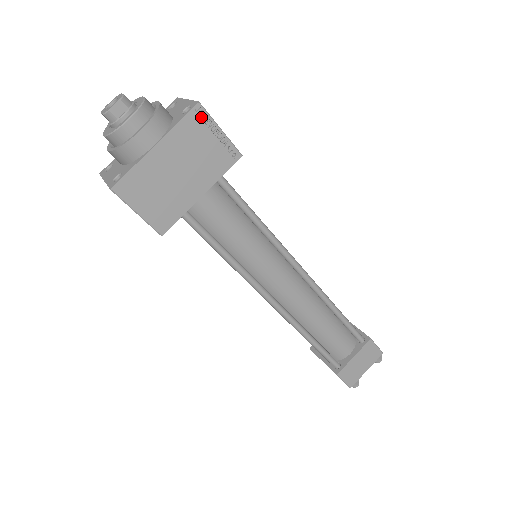
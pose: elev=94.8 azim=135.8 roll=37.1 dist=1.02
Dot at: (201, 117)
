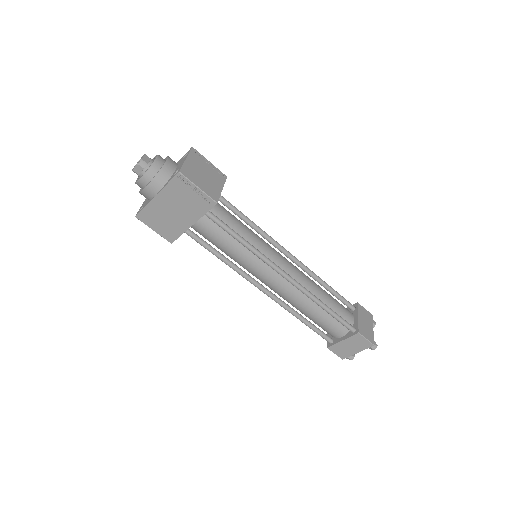
Dot at: (182, 180)
